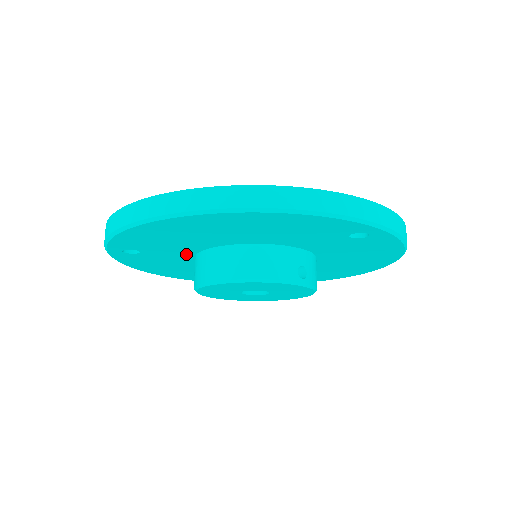
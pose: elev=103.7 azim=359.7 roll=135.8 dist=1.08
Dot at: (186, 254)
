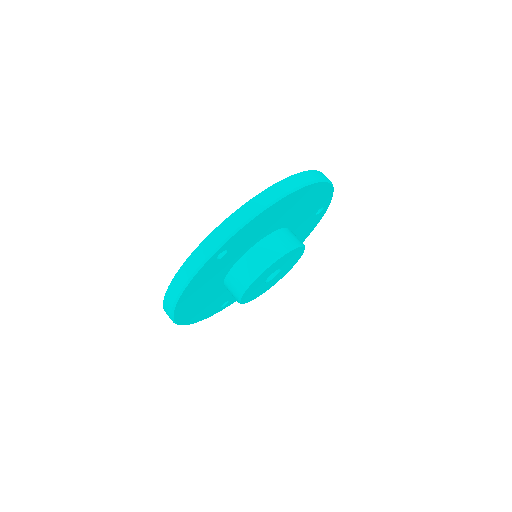
Dot at: (240, 255)
